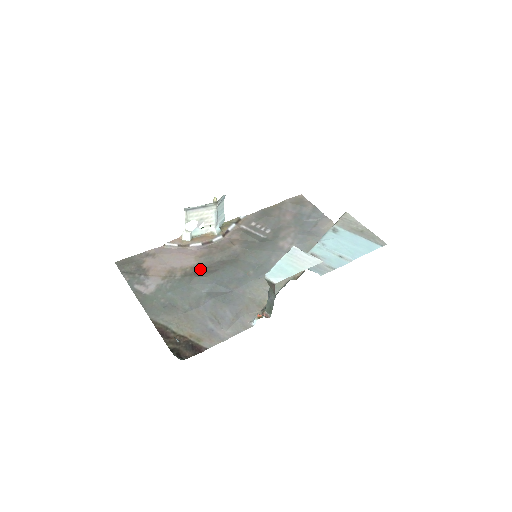
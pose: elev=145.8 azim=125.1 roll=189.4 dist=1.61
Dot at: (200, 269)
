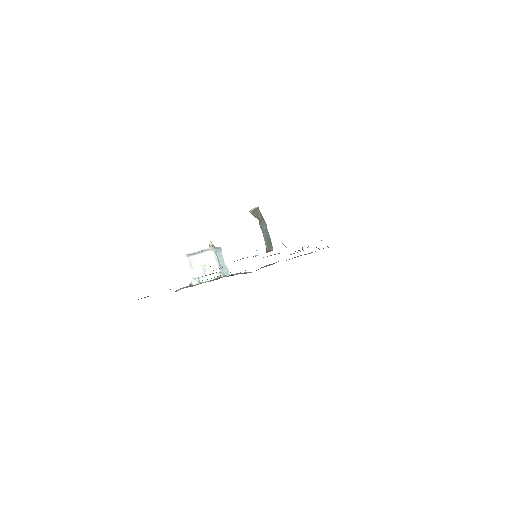
Dot at: occluded
